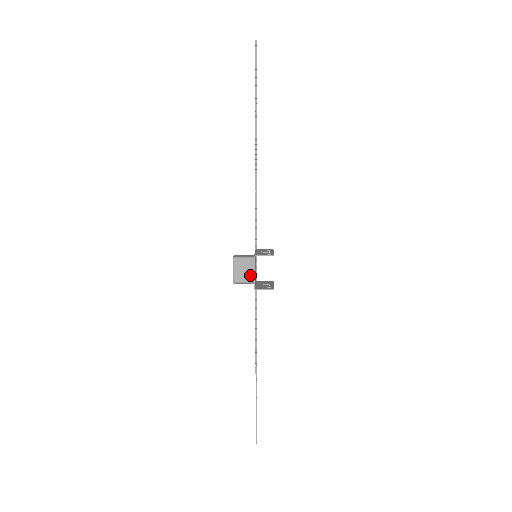
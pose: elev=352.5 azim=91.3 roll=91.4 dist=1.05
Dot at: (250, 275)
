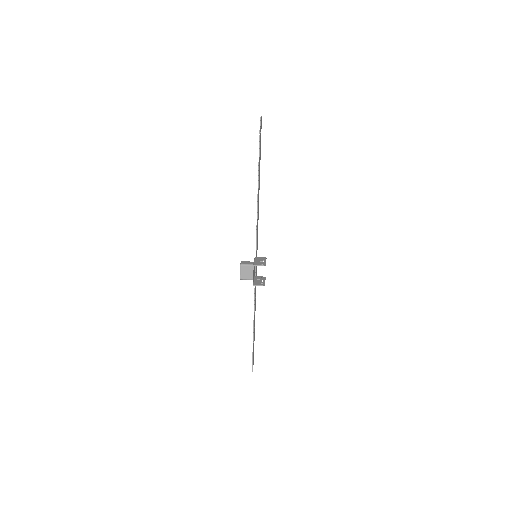
Dot at: (251, 275)
